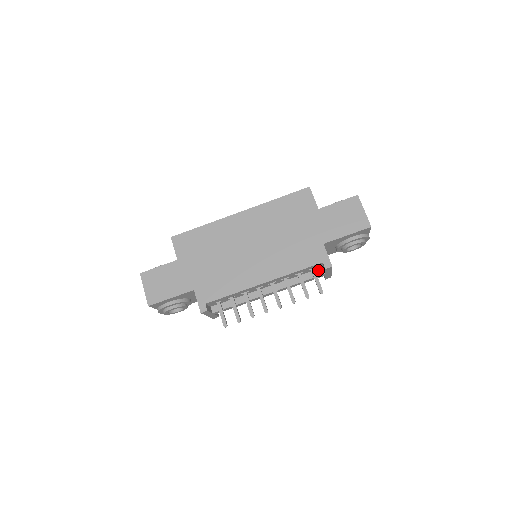
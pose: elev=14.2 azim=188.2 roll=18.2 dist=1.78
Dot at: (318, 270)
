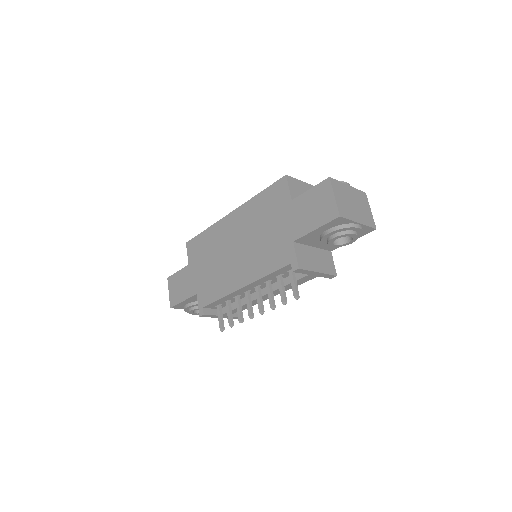
Dot at: occluded
